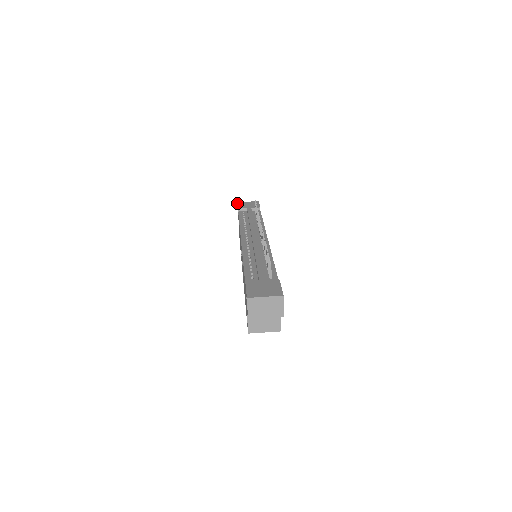
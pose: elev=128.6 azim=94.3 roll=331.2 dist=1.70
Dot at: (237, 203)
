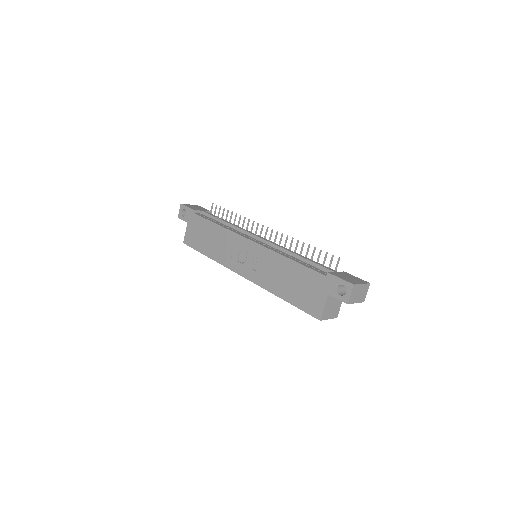
Dot at: (183, 204)
